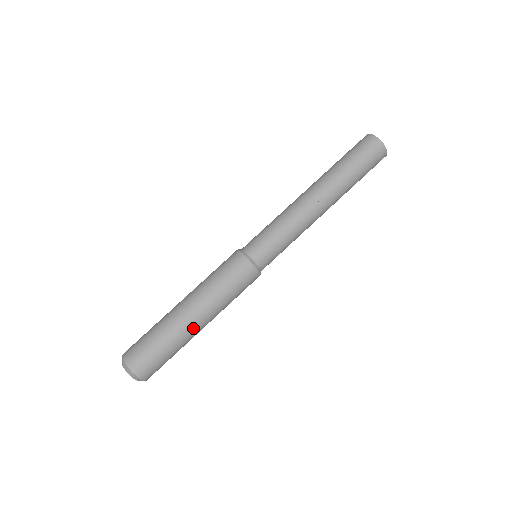
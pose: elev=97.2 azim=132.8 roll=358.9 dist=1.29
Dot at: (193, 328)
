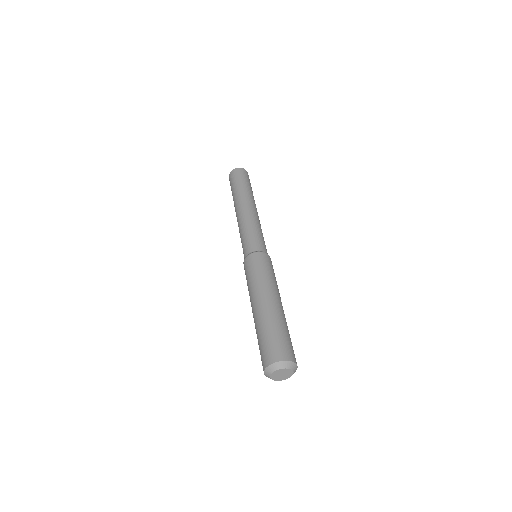
Dot at: (264, 307)
